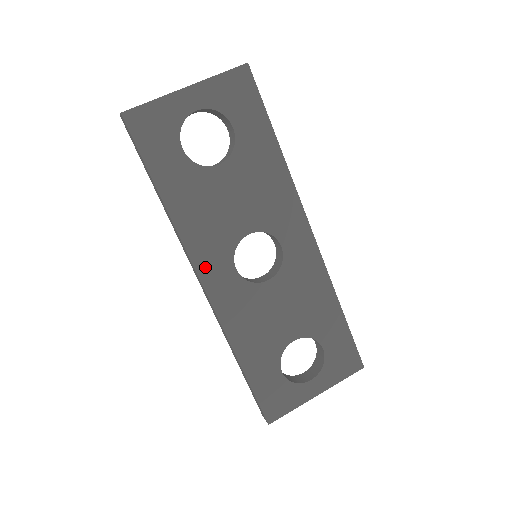
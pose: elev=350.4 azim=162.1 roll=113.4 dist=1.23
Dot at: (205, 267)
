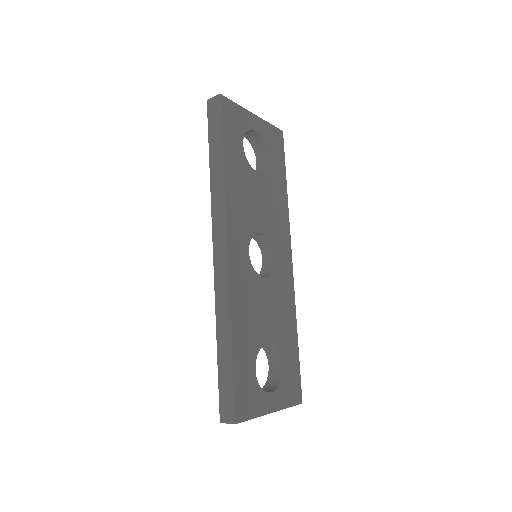
Dot at: (232, 235)
